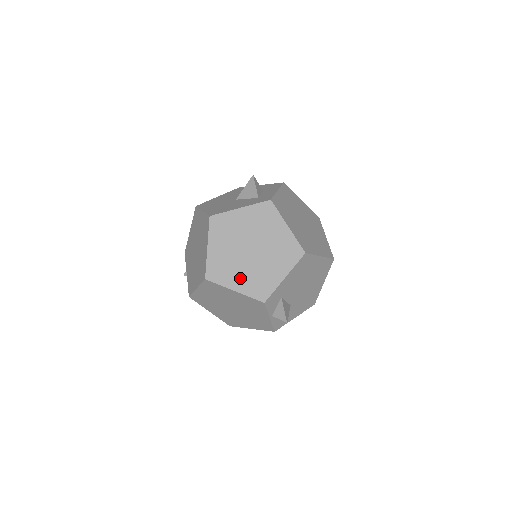
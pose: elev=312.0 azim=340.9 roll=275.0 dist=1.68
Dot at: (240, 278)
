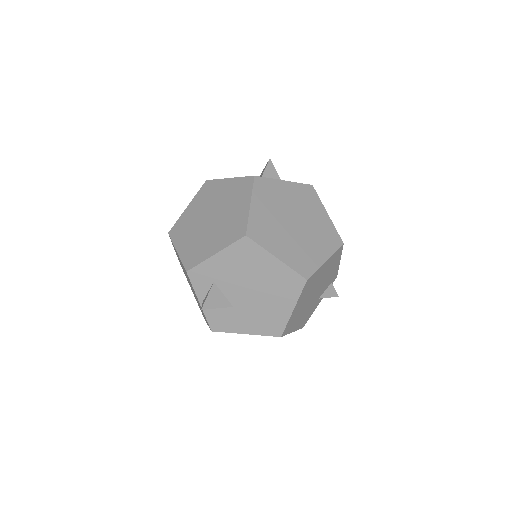
Dot at: (187, 241)
